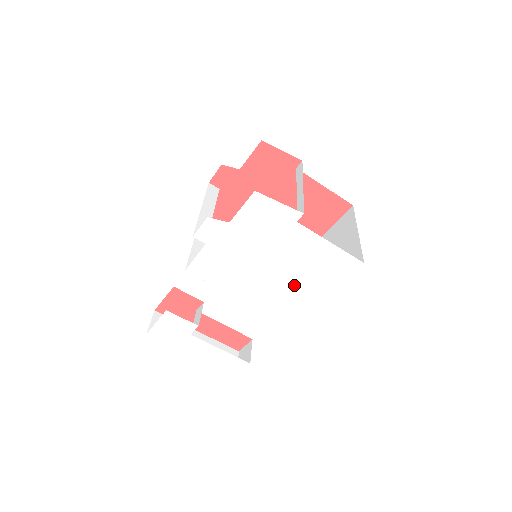
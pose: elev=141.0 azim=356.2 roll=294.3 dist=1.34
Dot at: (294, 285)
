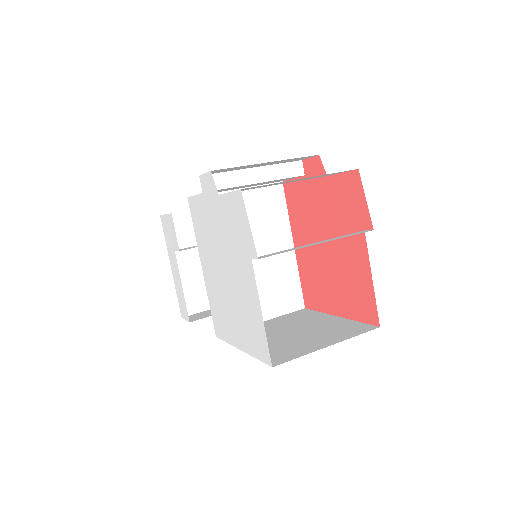
Dot at: (229, 308)
